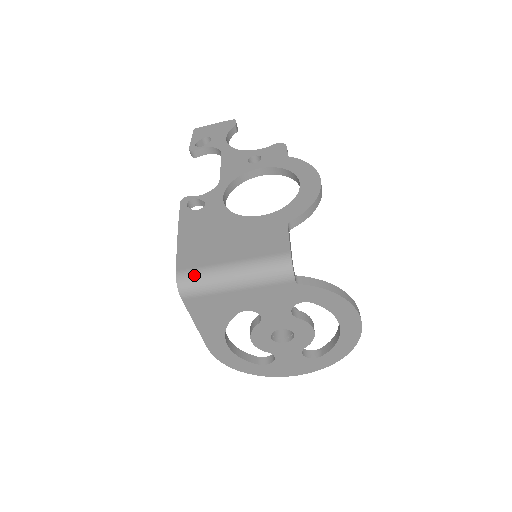
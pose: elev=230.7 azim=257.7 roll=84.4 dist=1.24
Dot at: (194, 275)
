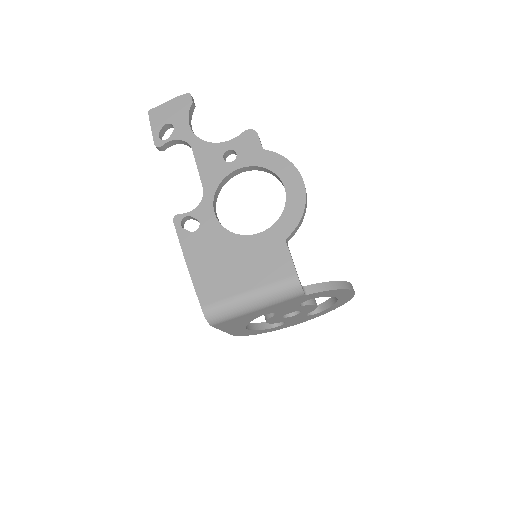
Dot at: (218, 309)
